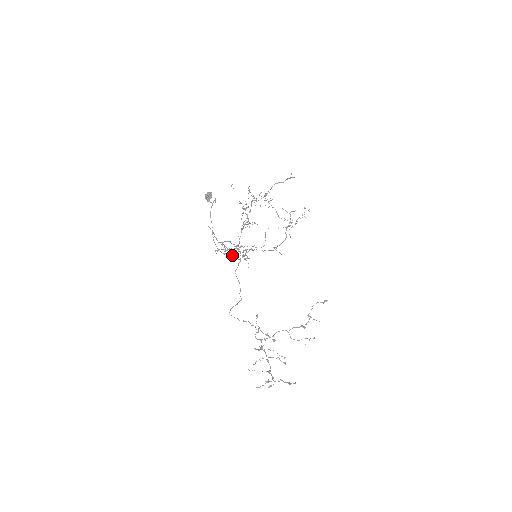
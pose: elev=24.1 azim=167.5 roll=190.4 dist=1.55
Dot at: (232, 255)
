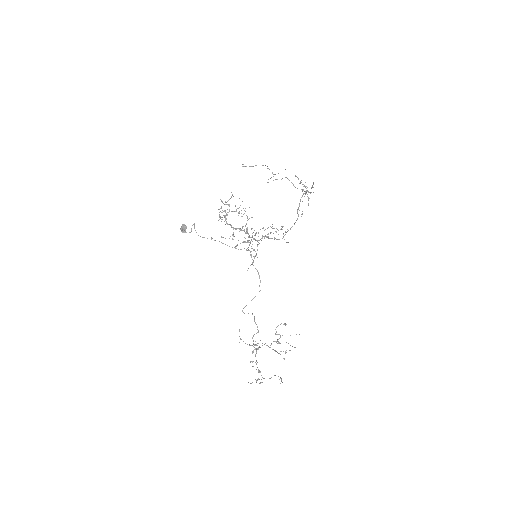
Dot at: (247, 250)
